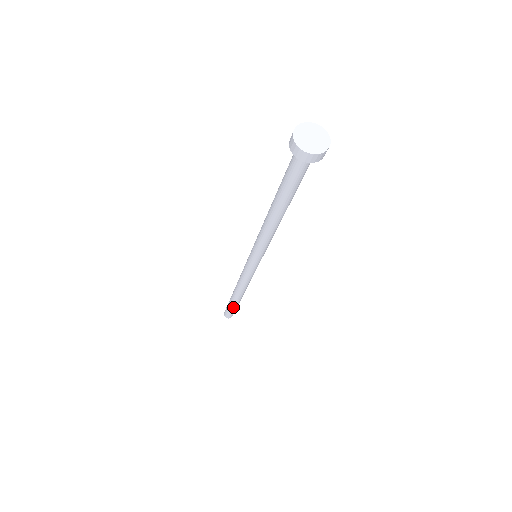
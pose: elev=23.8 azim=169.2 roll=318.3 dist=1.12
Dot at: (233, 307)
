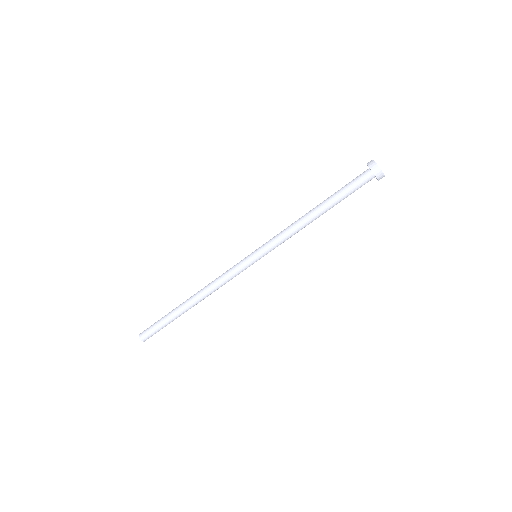
Dot at: (169, 321)
